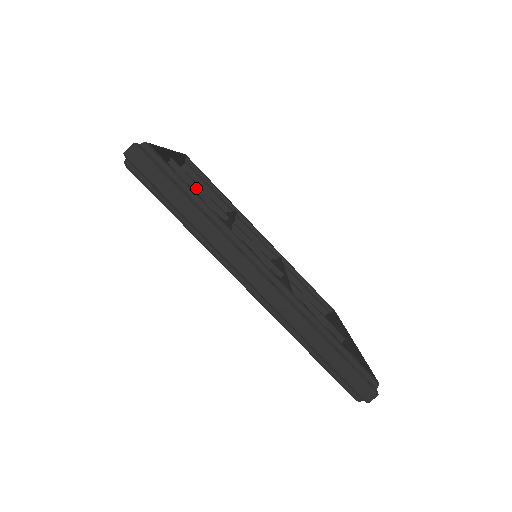
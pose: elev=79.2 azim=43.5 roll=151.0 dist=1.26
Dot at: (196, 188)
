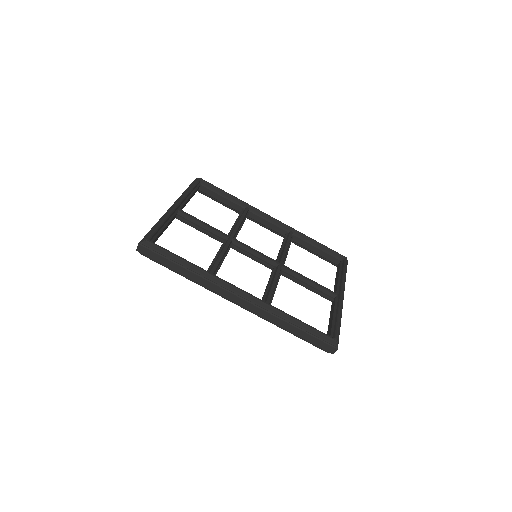
Dot at: (201, 225)
